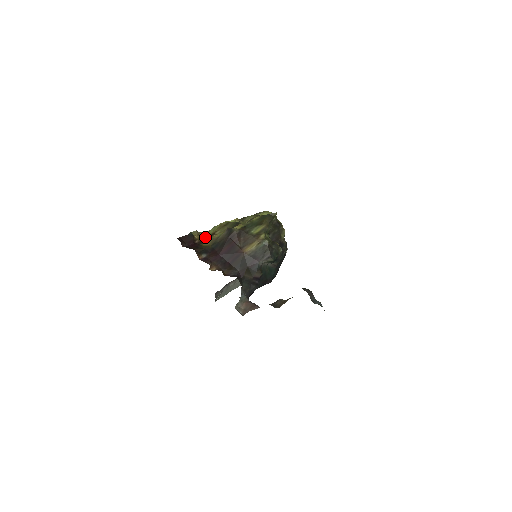
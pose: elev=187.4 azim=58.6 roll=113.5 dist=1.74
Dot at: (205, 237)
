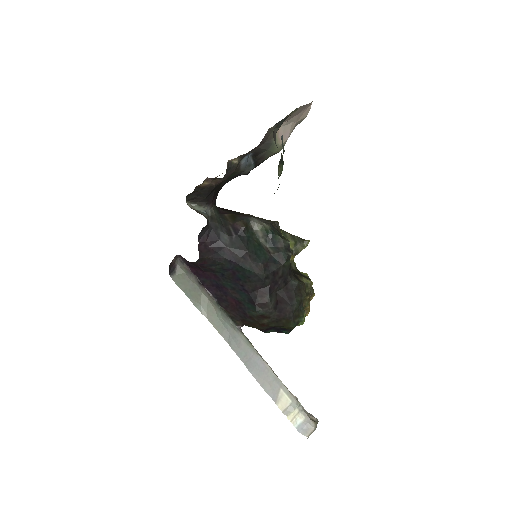
Dot at: occluded
